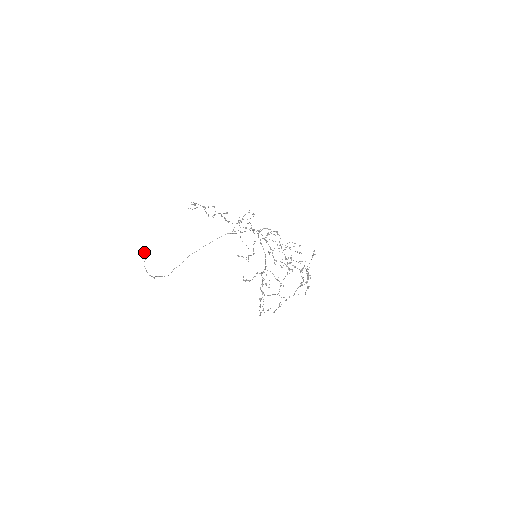
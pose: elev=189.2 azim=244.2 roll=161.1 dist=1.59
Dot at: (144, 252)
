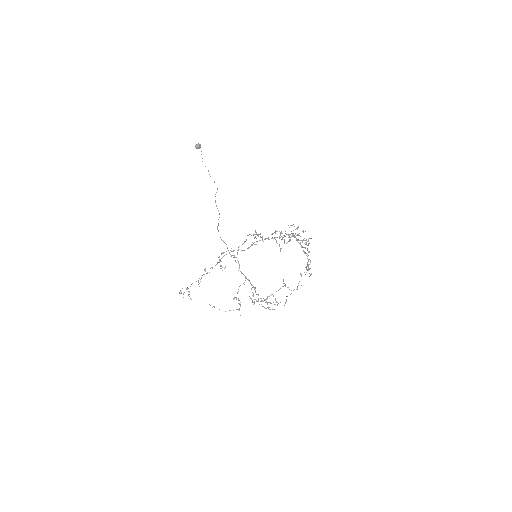
Dot at: occluded
